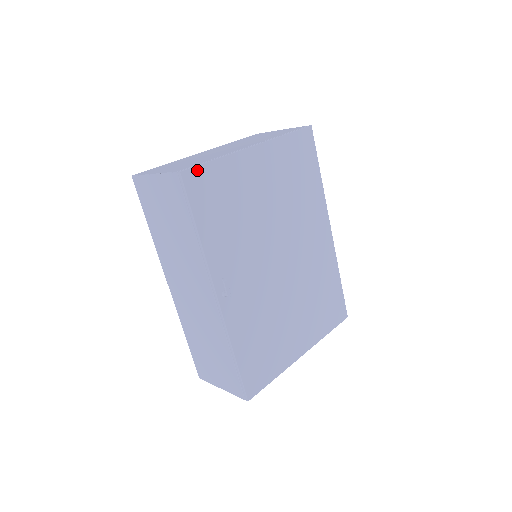
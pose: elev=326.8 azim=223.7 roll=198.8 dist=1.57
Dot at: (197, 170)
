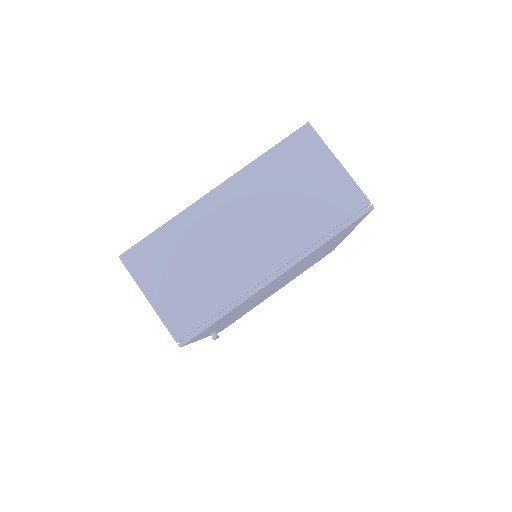
Dot at: (200, 333)
